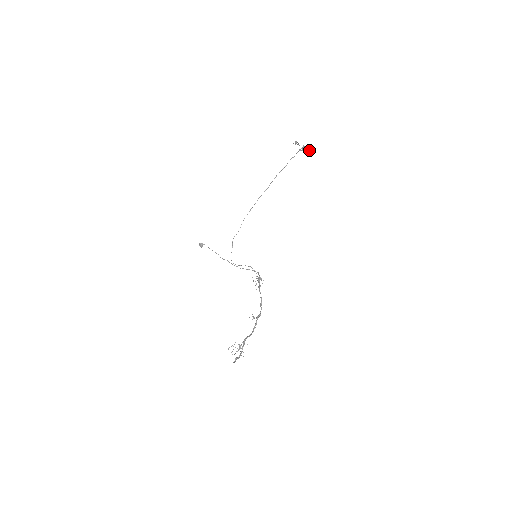
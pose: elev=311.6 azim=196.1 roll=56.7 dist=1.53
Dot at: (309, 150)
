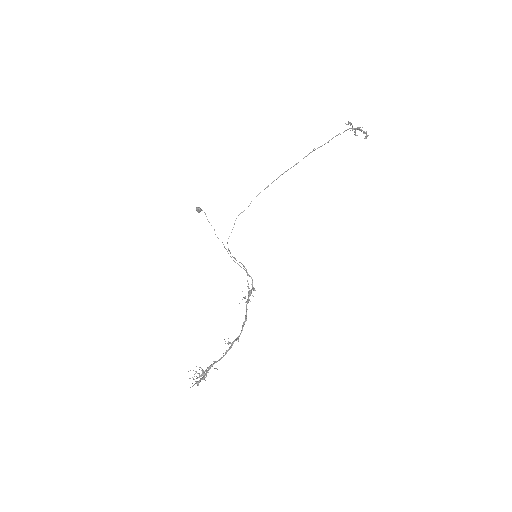
Dot at: (363, 132)
